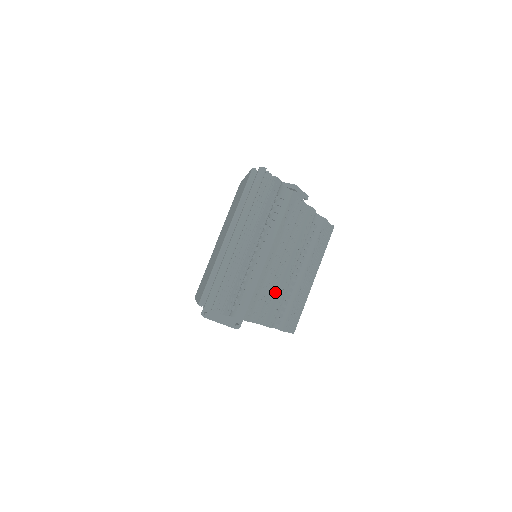
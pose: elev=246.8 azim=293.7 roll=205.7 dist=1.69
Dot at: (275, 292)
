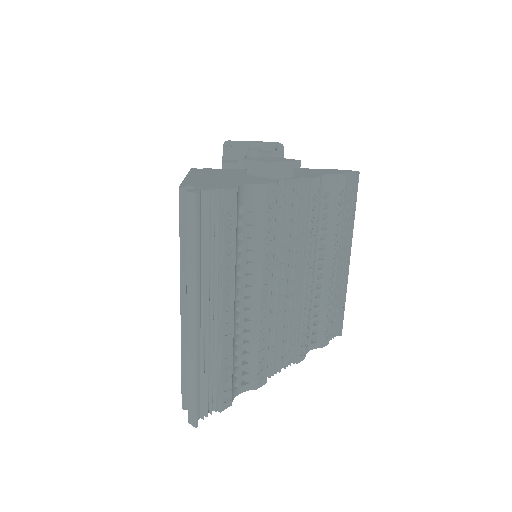
Dot at: (294, 317)
